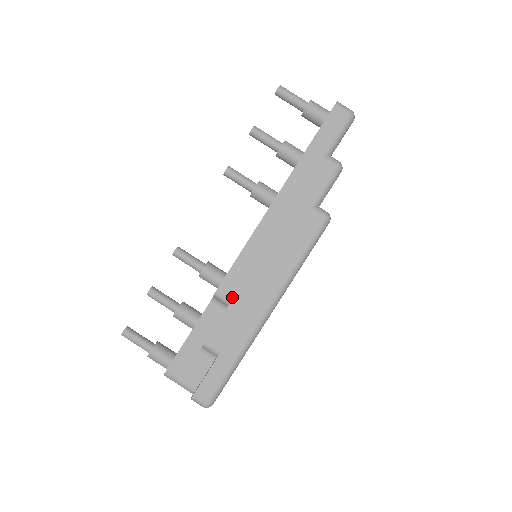
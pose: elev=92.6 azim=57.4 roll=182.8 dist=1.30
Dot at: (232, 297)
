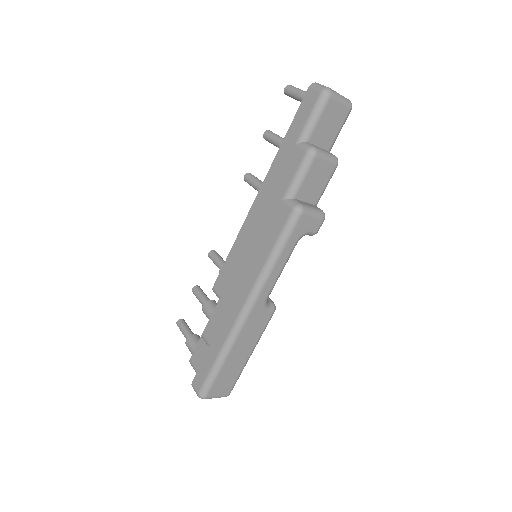
Dot at: (222, 293)
